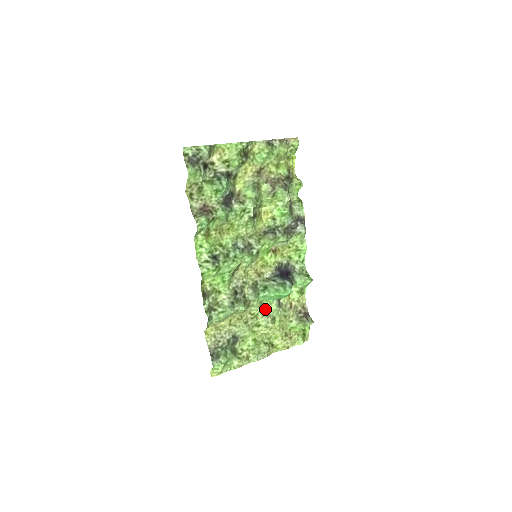
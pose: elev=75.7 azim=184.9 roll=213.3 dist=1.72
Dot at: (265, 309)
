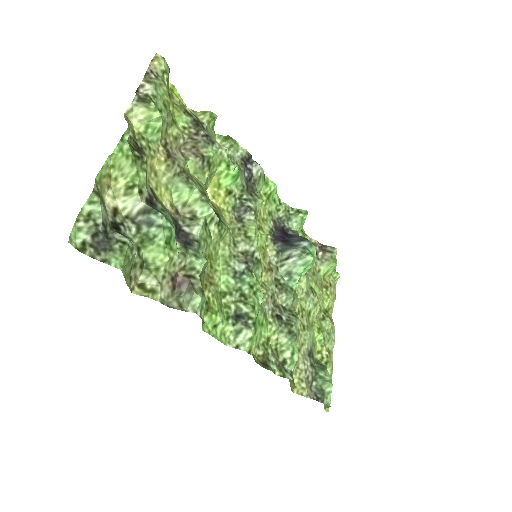
Dot at: (301, 292)
